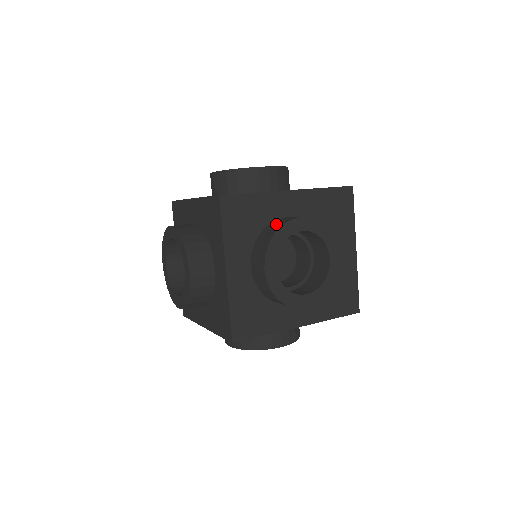
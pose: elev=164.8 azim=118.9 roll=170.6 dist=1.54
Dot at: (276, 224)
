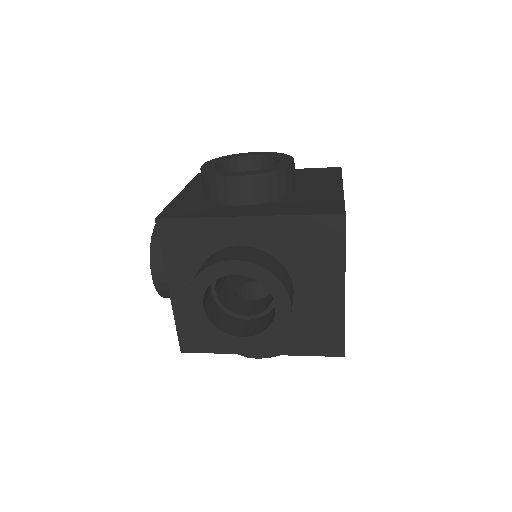
Dot at: (212, 259)
